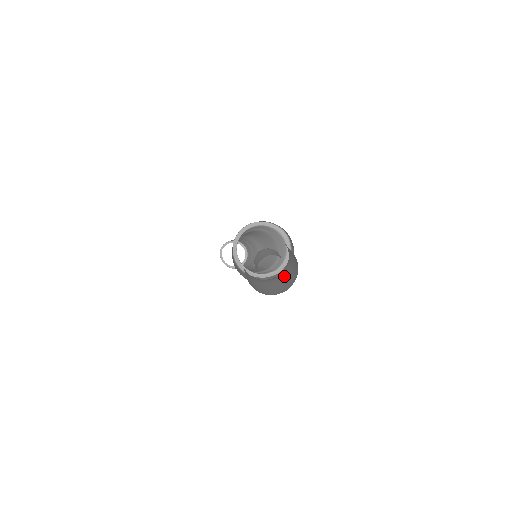
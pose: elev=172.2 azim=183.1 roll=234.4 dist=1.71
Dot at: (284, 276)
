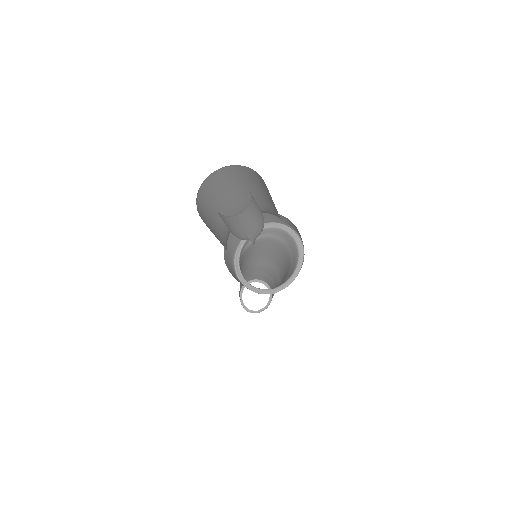
Dot at: occluded
